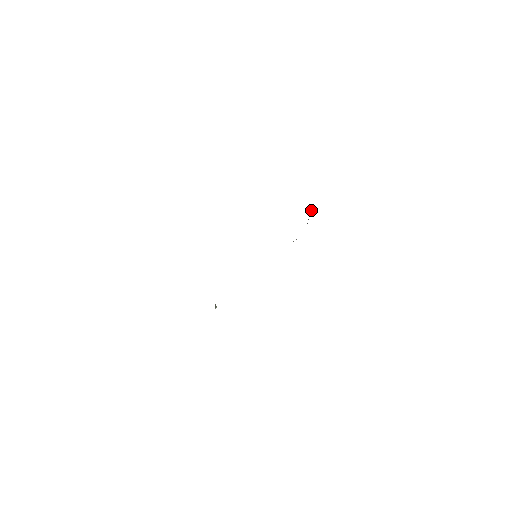
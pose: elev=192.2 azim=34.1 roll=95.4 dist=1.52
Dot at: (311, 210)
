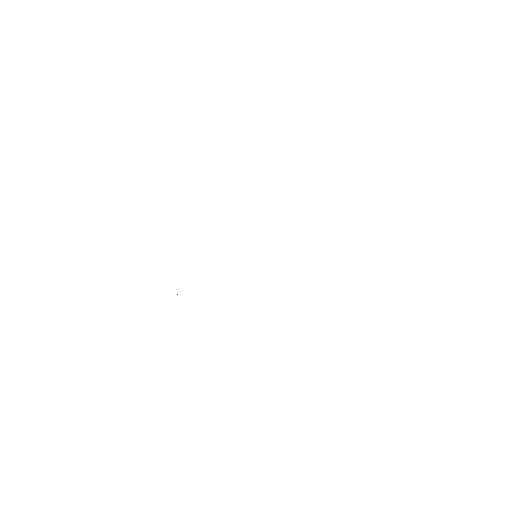
Dot at: occluded
